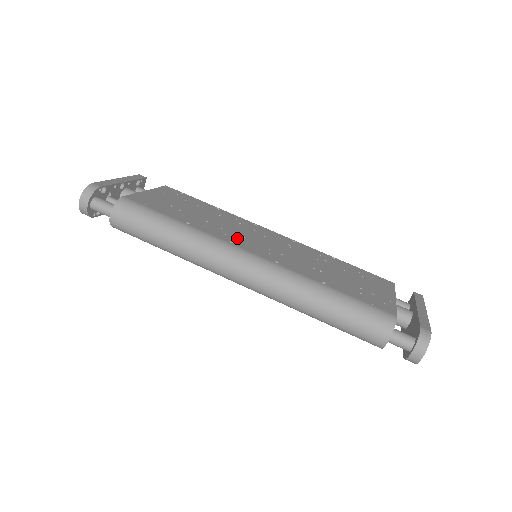
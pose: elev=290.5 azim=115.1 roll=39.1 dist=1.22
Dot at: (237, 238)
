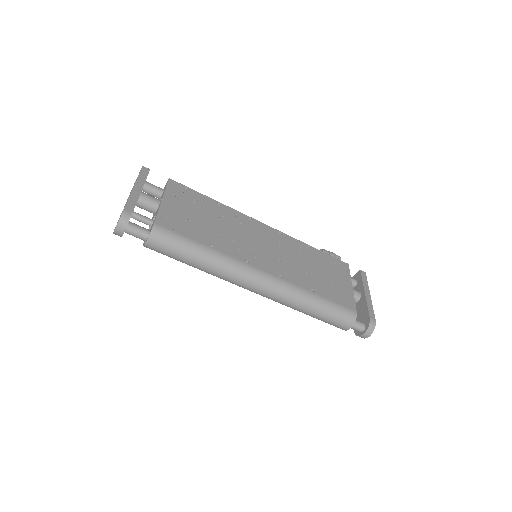
Dot at: (248, 252)
